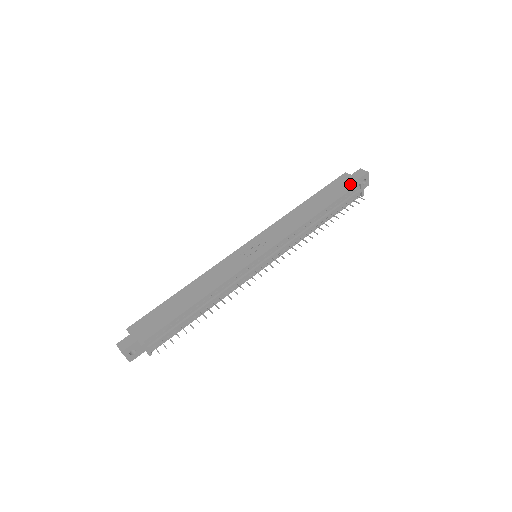
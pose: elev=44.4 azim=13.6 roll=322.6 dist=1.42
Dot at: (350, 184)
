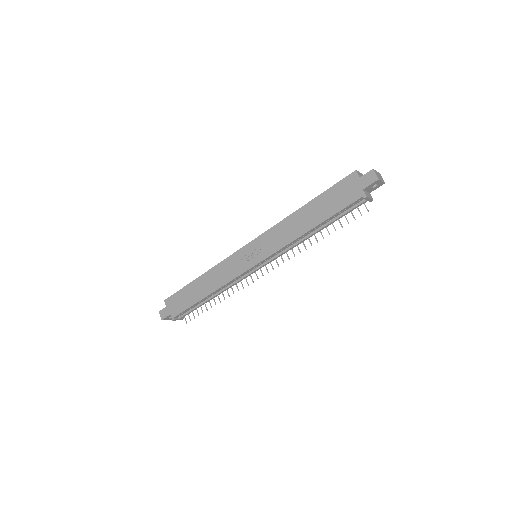
Dot at: (353, 194)
